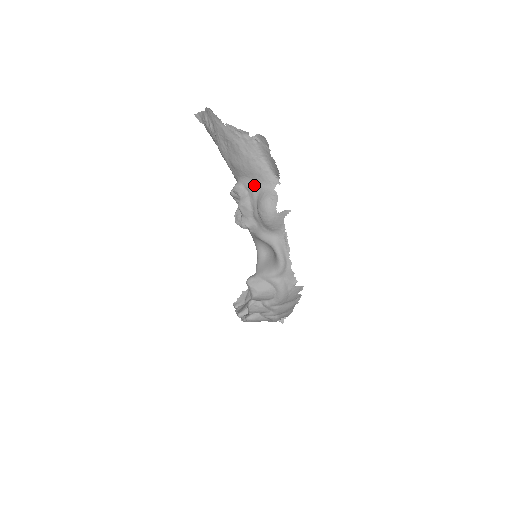
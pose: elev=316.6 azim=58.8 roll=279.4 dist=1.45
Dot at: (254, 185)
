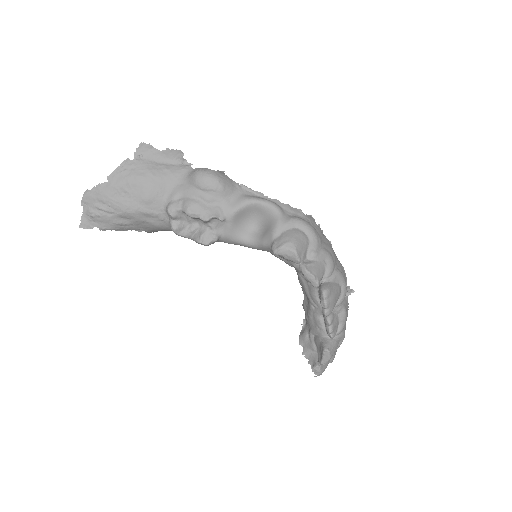
Dot at: (178, 187)
